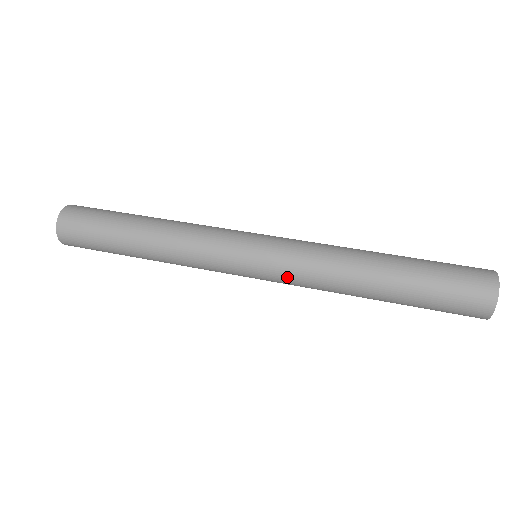
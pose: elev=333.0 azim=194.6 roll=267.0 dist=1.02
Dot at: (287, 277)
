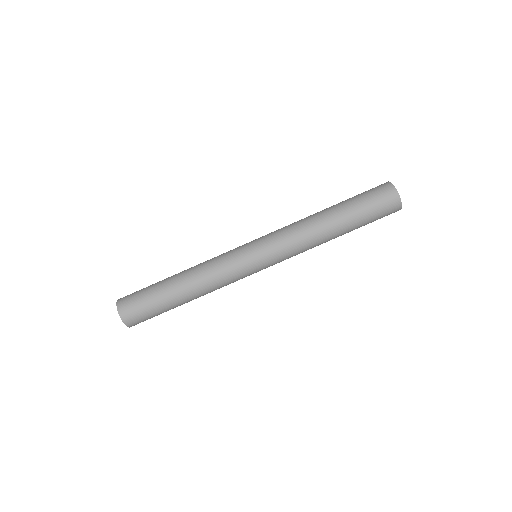
Dot at: occluded
